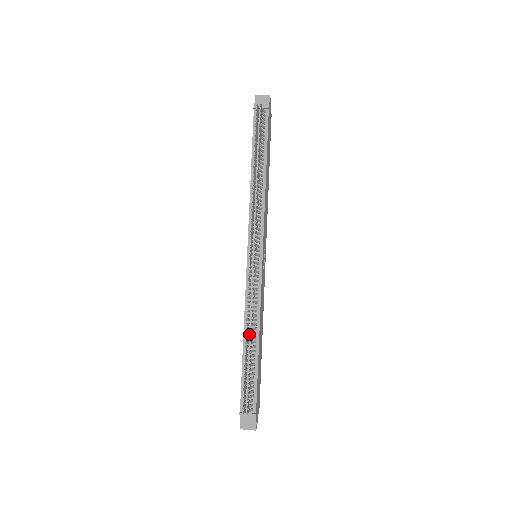
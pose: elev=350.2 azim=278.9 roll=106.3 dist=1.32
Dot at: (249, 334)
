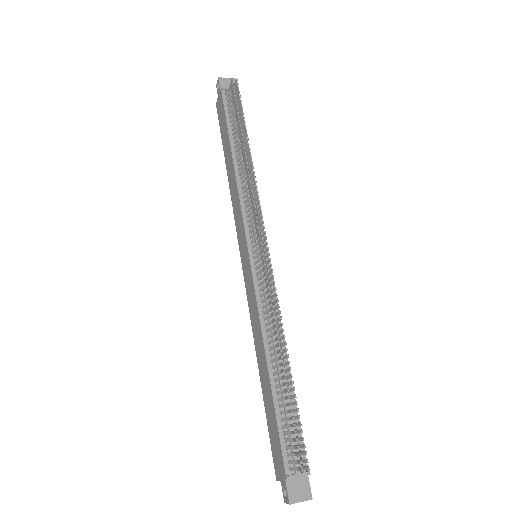
Dot at: (274, 356)
